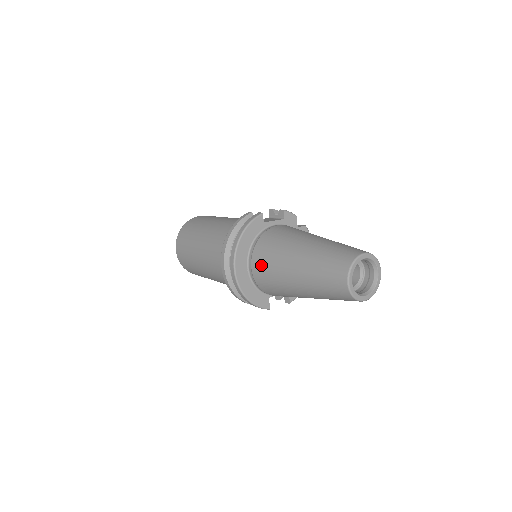
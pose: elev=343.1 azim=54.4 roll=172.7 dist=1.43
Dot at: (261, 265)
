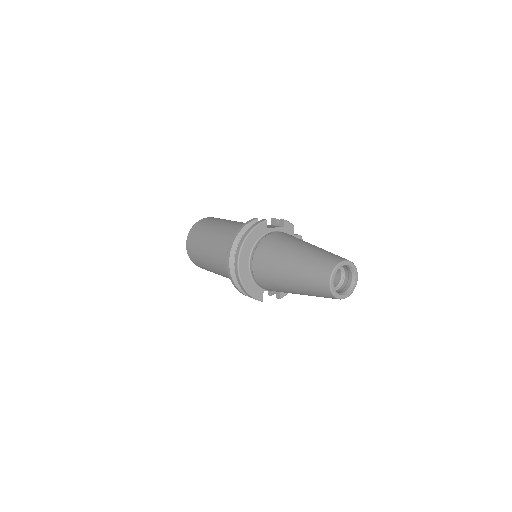
Dot at: (261, 262)
